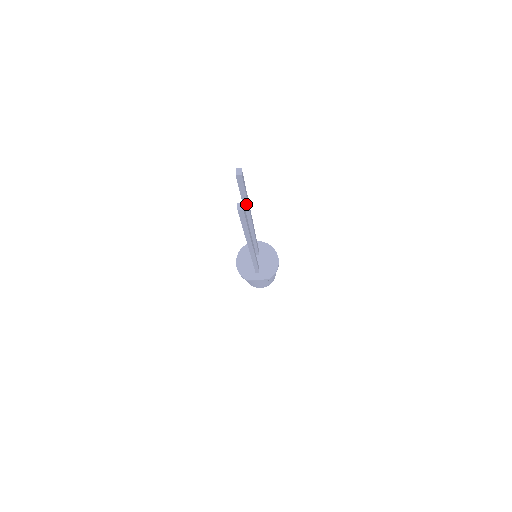
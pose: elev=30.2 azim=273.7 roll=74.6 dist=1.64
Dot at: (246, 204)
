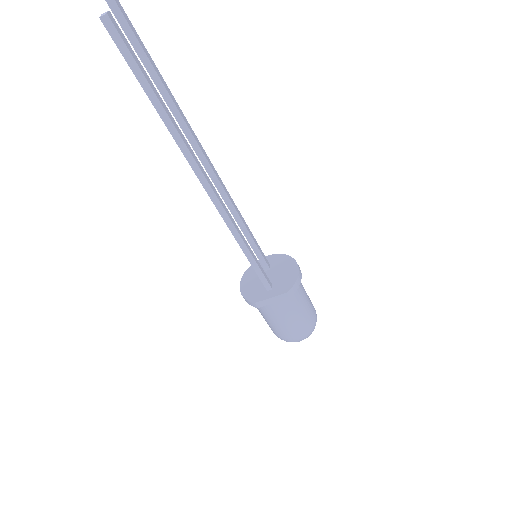
Dot at: (161, 85)
